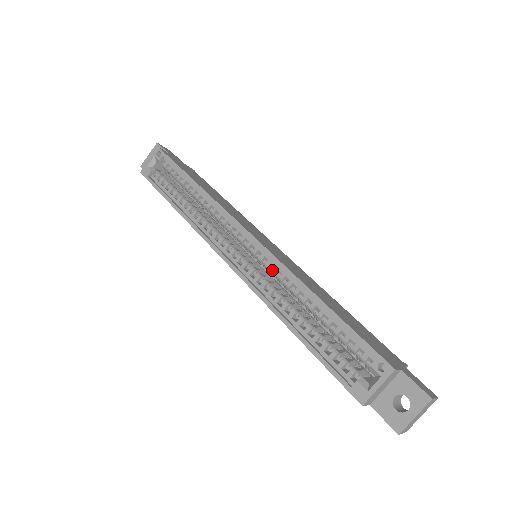
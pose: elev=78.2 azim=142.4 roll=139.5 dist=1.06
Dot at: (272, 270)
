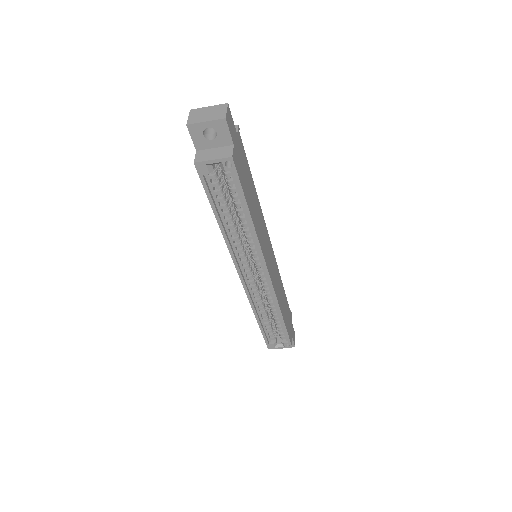
Dot at: (267, 294)
